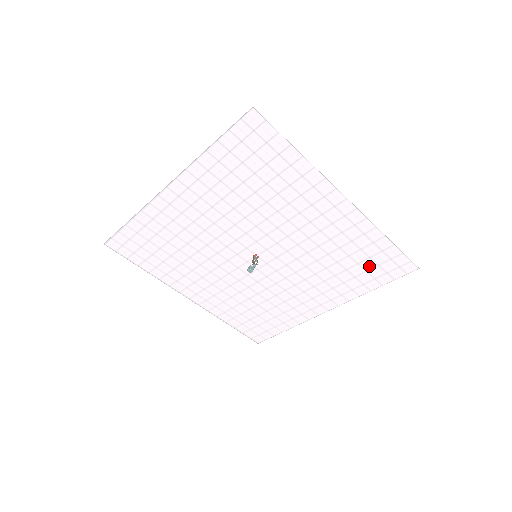
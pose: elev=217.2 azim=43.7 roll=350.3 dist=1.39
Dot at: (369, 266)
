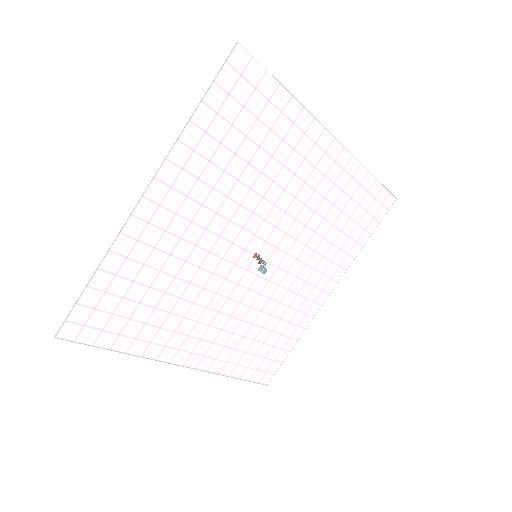
Dot at: (359, 216)
